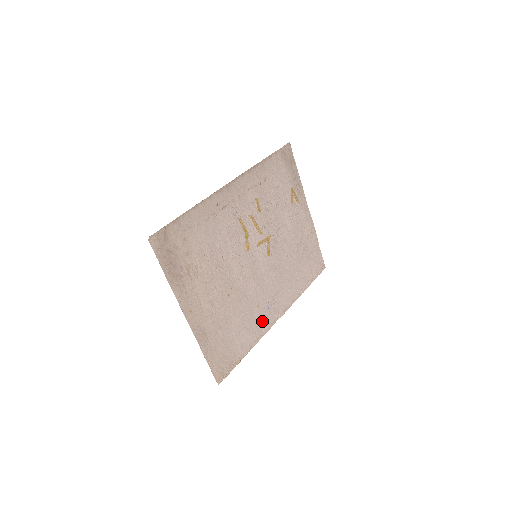
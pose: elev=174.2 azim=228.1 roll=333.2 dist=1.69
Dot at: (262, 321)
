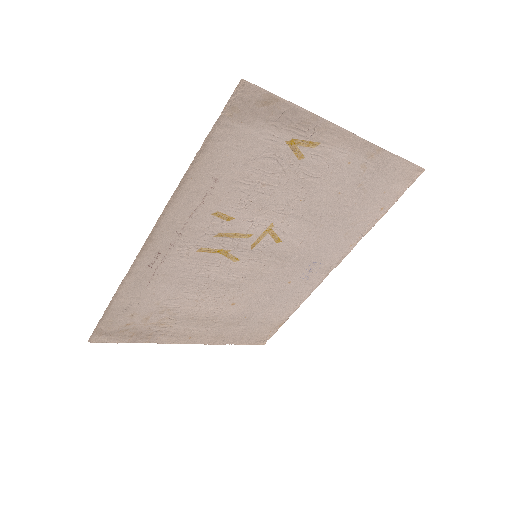
Dot at: (303, 286)
